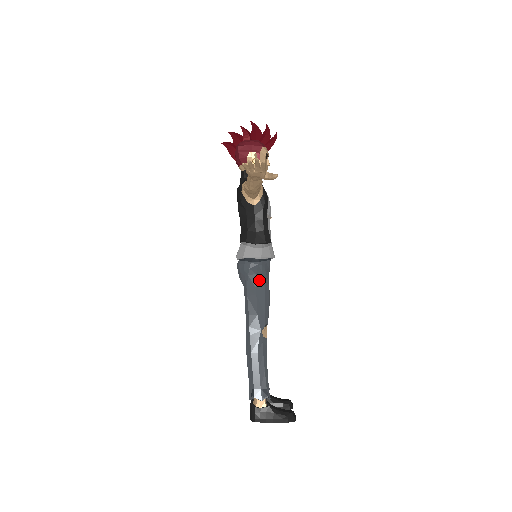
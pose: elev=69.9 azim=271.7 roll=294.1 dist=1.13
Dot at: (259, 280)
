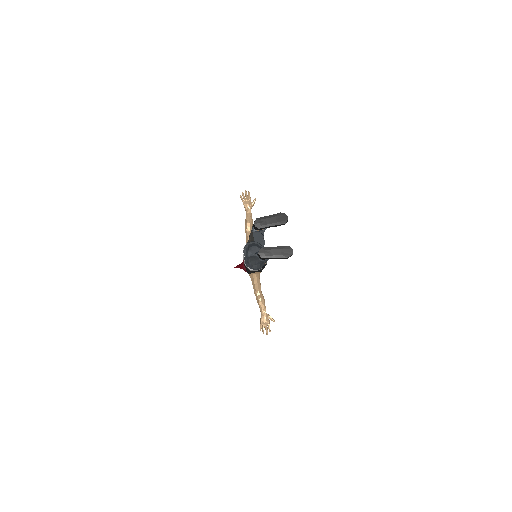
Dot at: occluded
